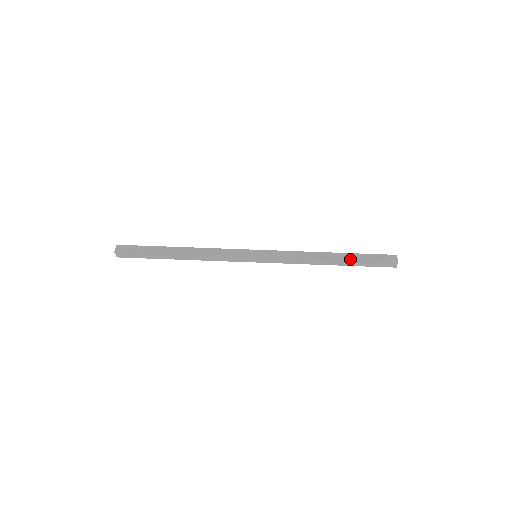
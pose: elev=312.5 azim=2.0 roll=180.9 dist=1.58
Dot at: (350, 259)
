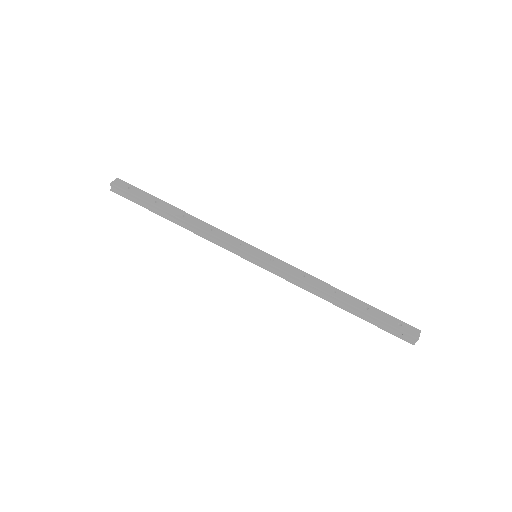
Dot at: (361, 308)
